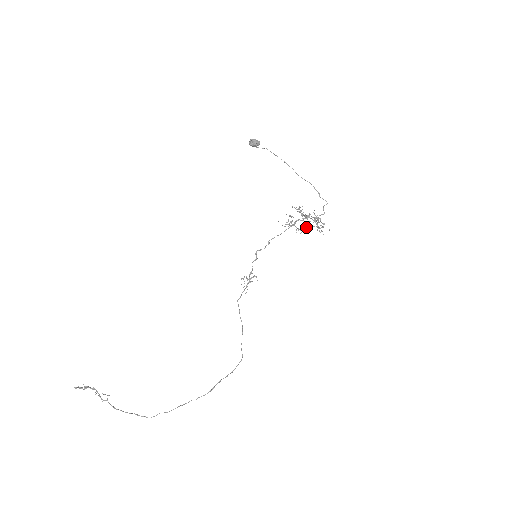
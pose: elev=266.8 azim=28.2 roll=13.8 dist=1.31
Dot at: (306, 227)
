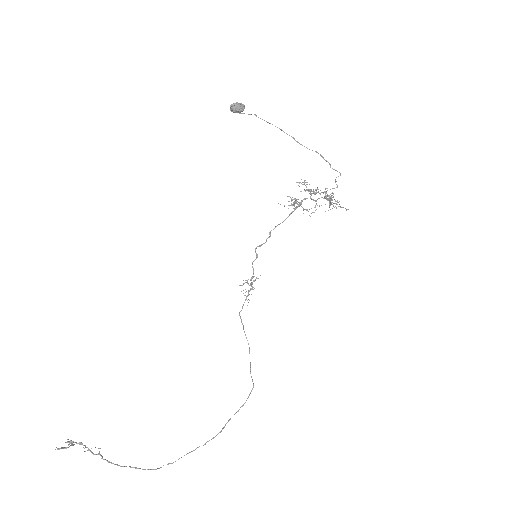
Dot at: (315, 206)
